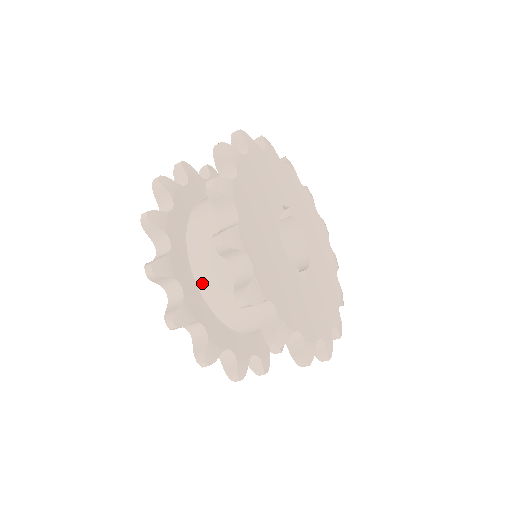
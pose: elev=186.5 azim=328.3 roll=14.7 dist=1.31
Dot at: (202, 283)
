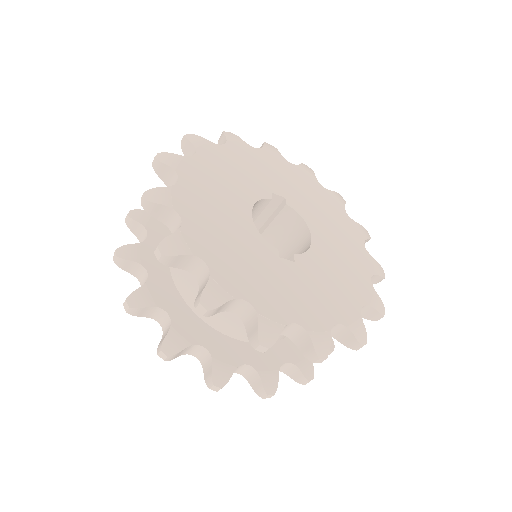
Dot at: (174, 272)
